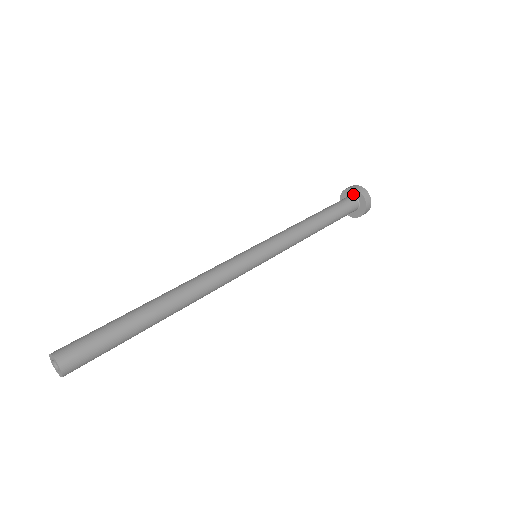
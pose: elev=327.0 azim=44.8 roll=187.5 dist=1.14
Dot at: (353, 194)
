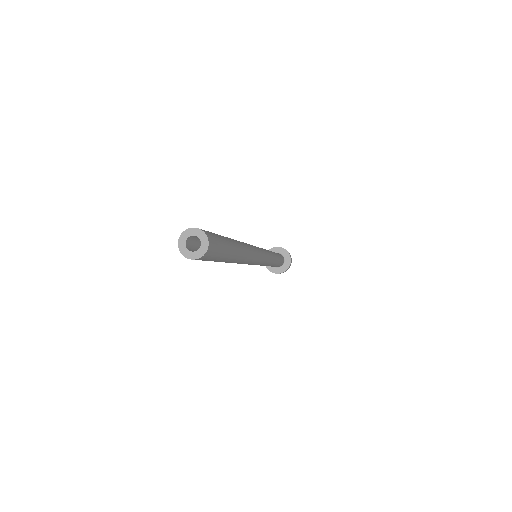
Dot at: (279, 252)
